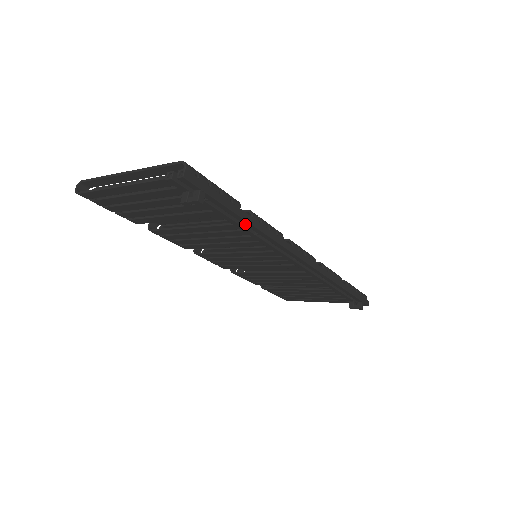
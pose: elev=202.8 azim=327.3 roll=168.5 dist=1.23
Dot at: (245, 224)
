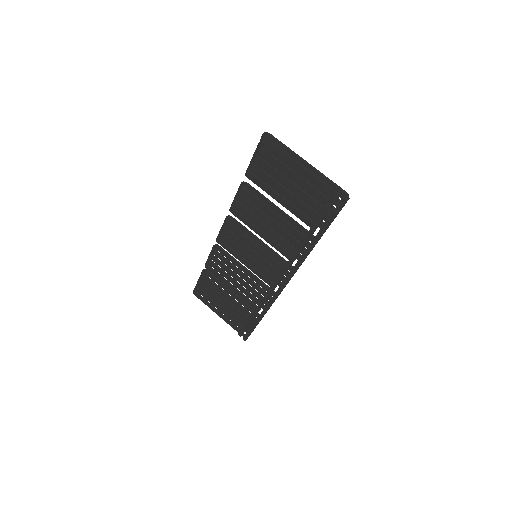
Dot at: (313, 241)
